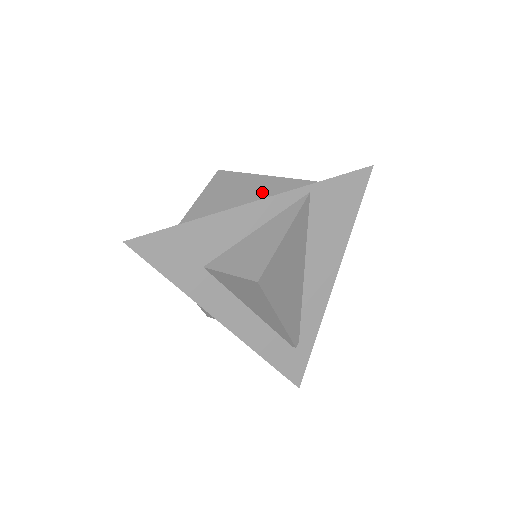
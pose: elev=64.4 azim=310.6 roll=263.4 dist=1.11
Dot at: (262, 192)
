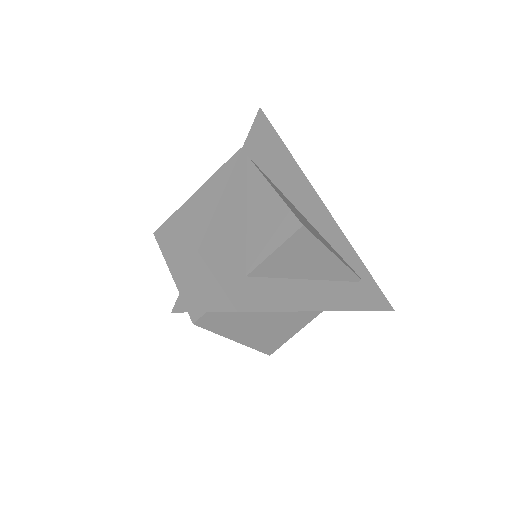
Dot at: (212, 197)
